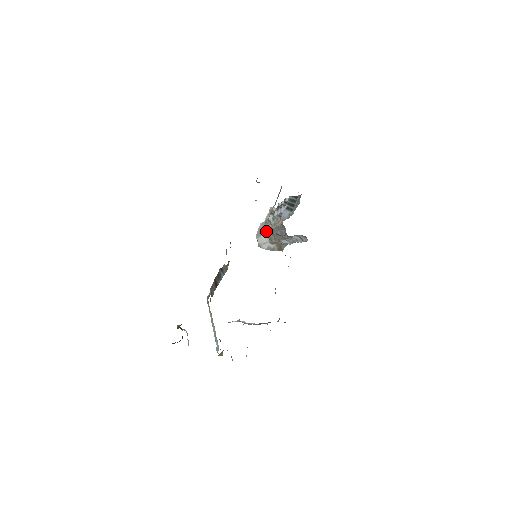
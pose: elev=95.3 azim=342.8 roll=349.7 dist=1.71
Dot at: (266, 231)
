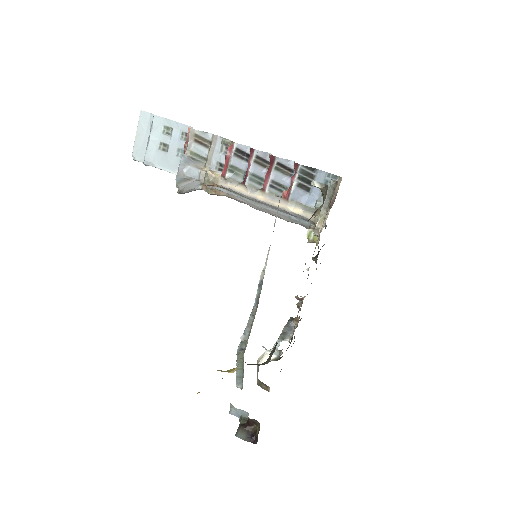
Dot at: (210, 183)
